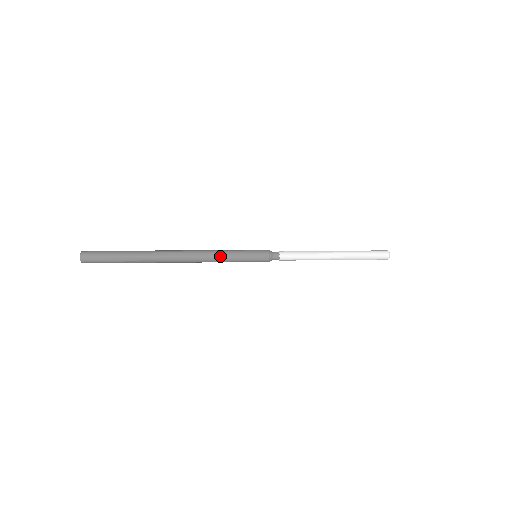
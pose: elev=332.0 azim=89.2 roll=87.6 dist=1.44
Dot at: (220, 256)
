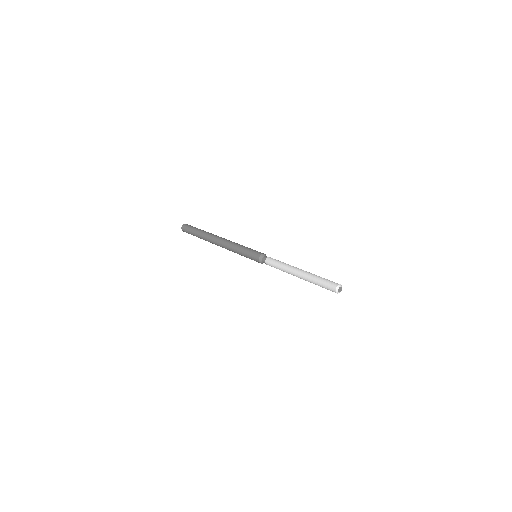
Dot at: (235, 248)
